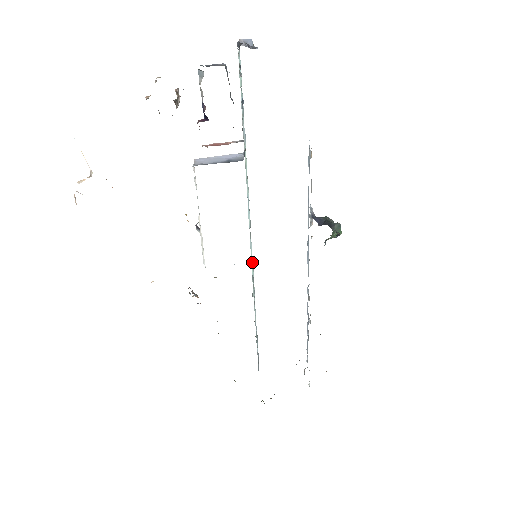
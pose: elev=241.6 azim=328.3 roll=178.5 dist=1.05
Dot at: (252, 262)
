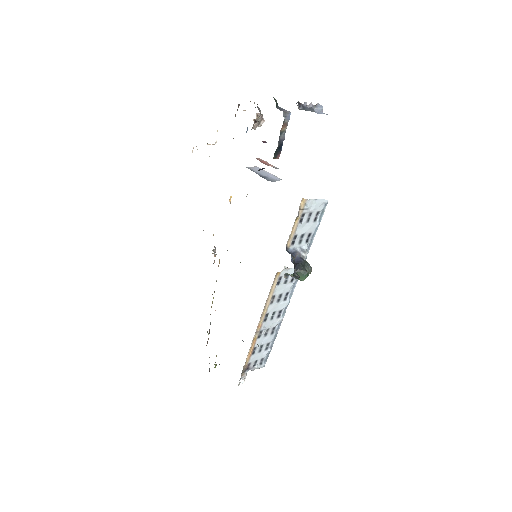
Dot at: occluded
